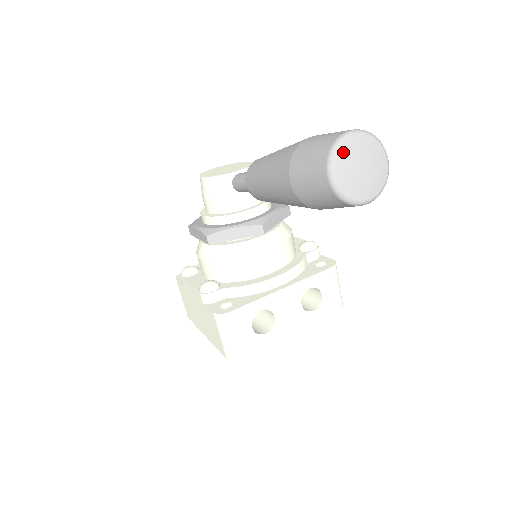
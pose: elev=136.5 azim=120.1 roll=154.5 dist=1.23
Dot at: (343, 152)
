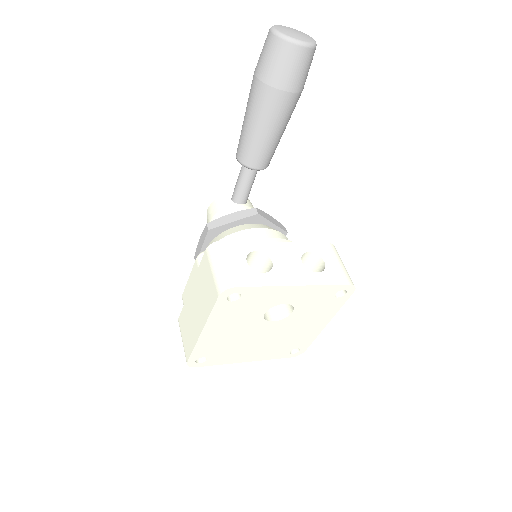
Dot at: (279, 26)
